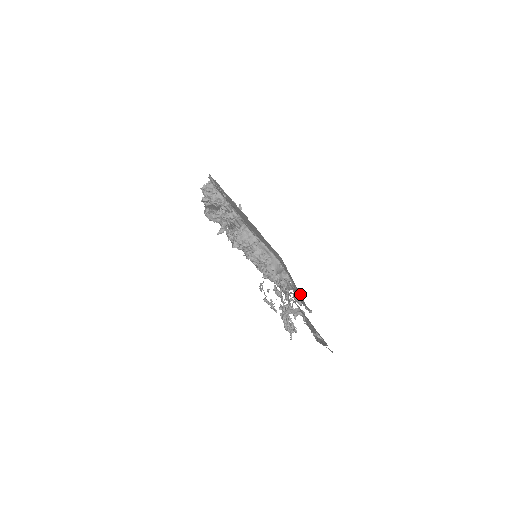
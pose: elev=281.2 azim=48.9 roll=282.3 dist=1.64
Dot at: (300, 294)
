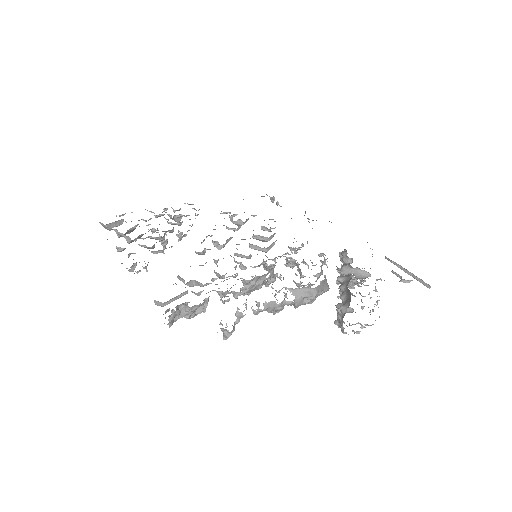
Dot at: occluded
